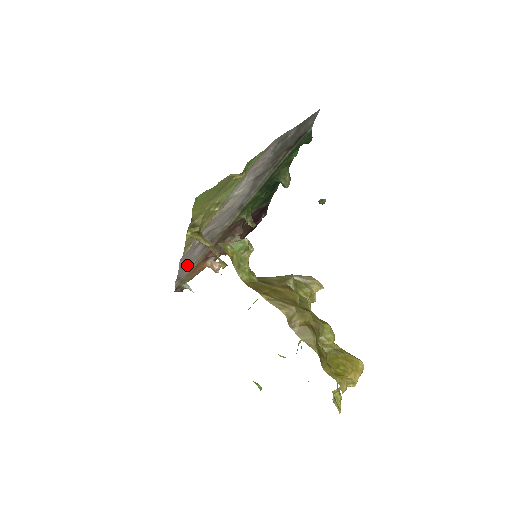
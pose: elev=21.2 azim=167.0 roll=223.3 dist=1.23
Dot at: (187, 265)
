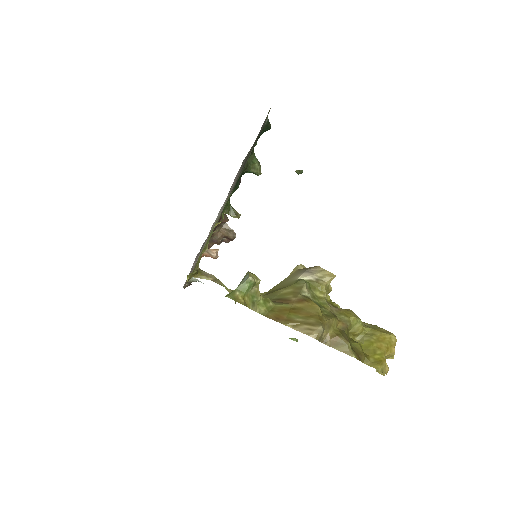
Dot at: occluded
